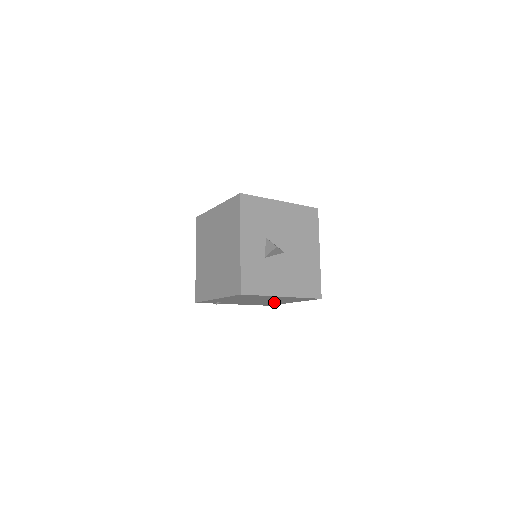
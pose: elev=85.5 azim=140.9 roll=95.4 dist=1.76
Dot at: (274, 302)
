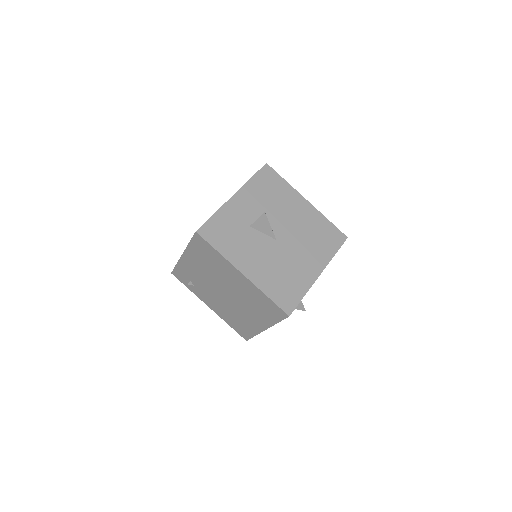
Dot at: (246, 317)
